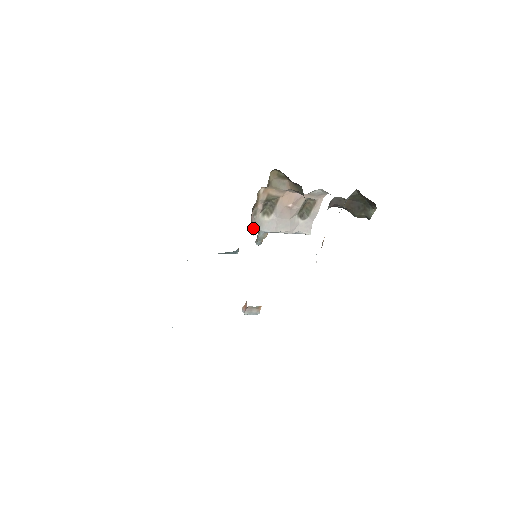
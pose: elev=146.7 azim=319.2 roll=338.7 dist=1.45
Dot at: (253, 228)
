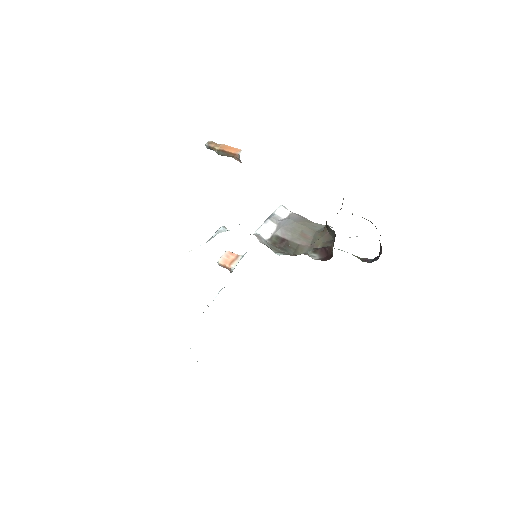
Dot at: occluded
